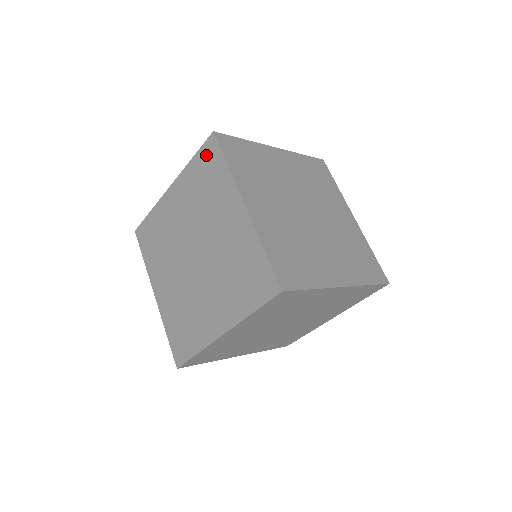
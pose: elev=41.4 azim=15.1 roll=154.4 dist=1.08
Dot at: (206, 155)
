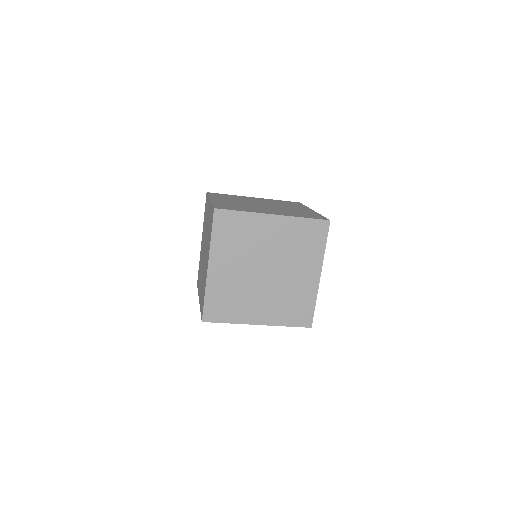
Dot at: (212, 214)
